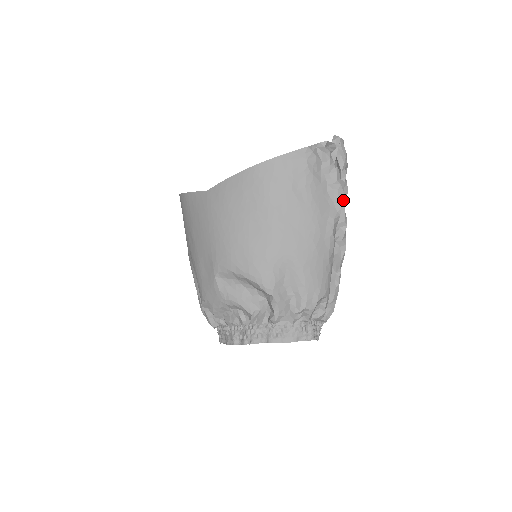
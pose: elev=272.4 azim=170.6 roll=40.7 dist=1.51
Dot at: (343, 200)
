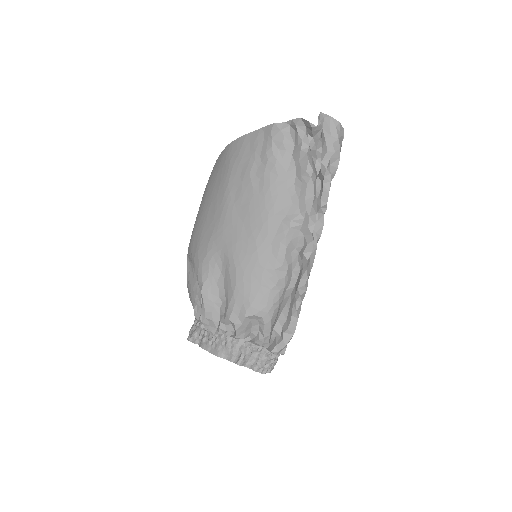
Dot at: (311, 199)
